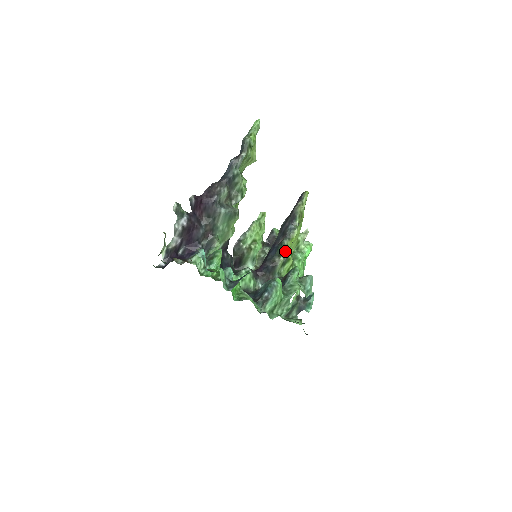
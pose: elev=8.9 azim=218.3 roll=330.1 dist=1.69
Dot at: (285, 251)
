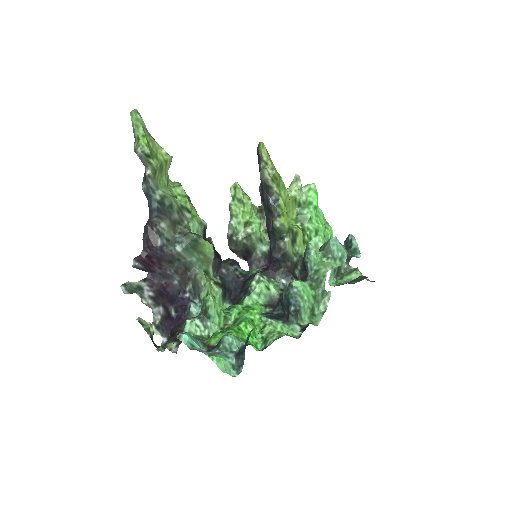
Dot at: (284, 231)
